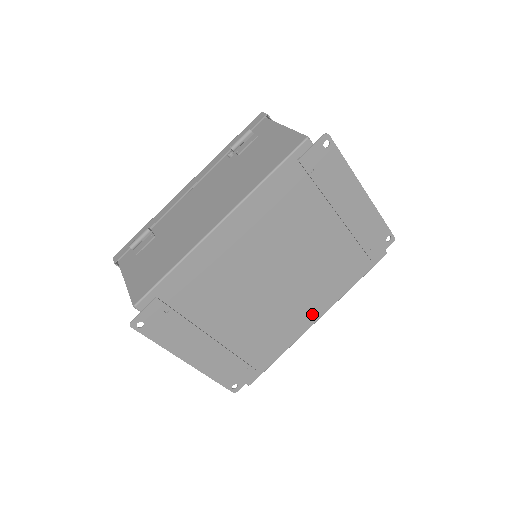
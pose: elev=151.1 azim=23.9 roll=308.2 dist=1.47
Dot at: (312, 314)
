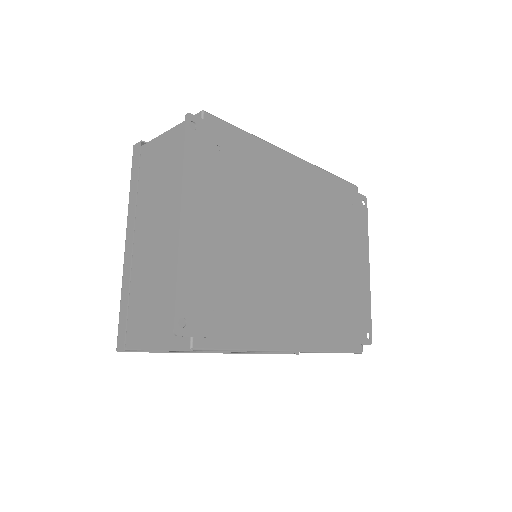
Dot at: (294, 335)
